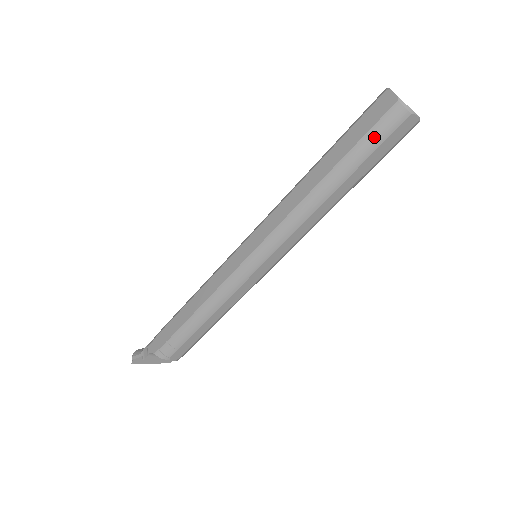
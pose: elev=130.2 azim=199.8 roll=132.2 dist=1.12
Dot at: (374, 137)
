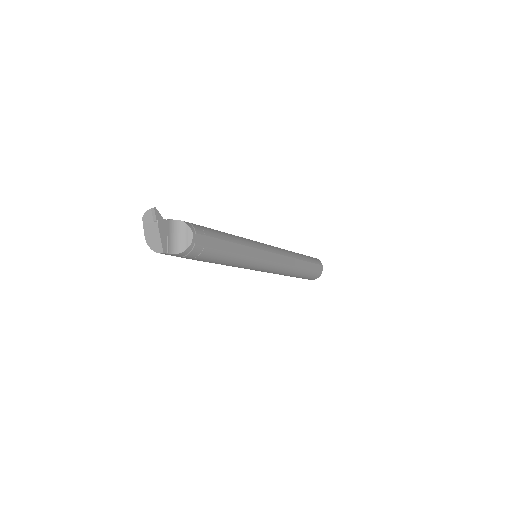
Dot at: (313, 259)
